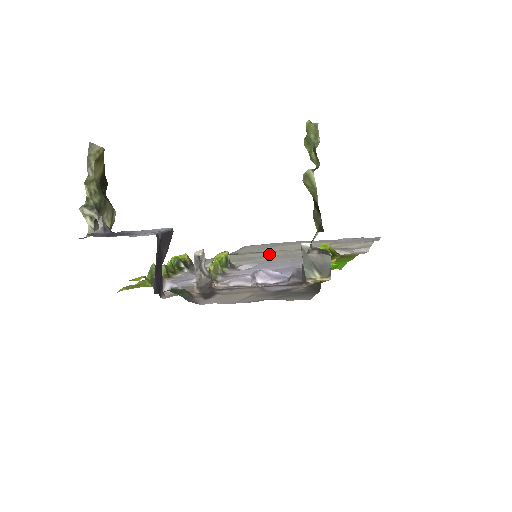
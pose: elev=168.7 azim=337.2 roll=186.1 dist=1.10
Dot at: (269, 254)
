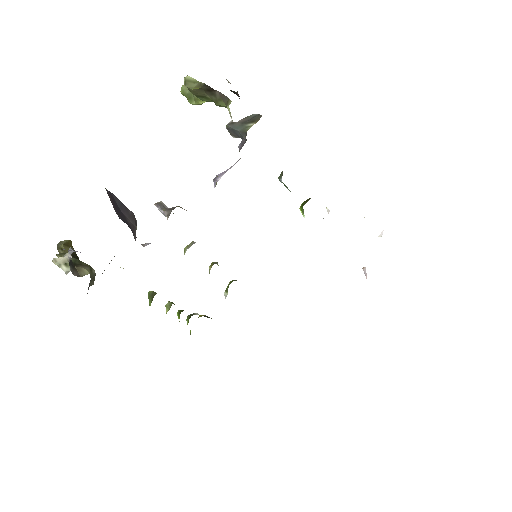
Dot at: occluded
